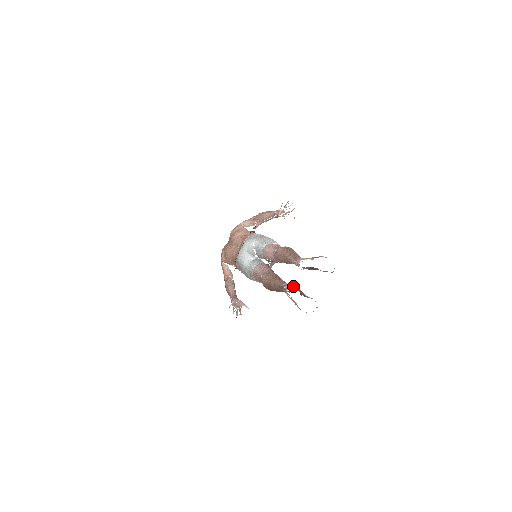
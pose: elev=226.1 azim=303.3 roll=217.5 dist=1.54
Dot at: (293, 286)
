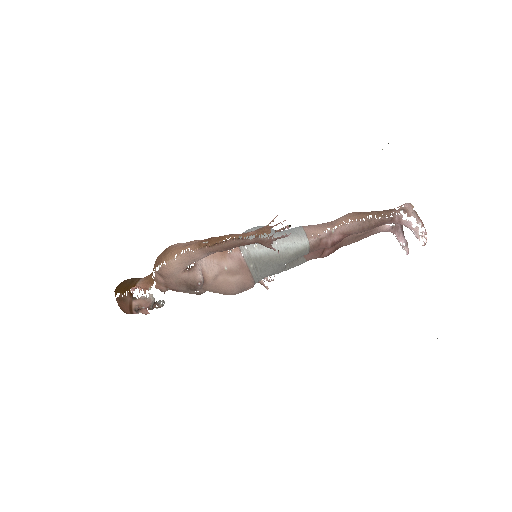
Dot at: occluded
